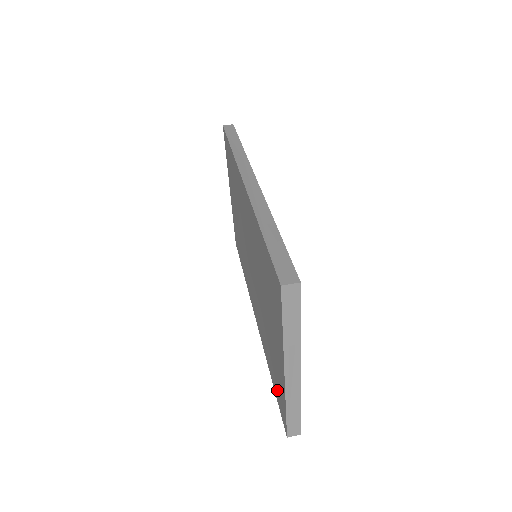
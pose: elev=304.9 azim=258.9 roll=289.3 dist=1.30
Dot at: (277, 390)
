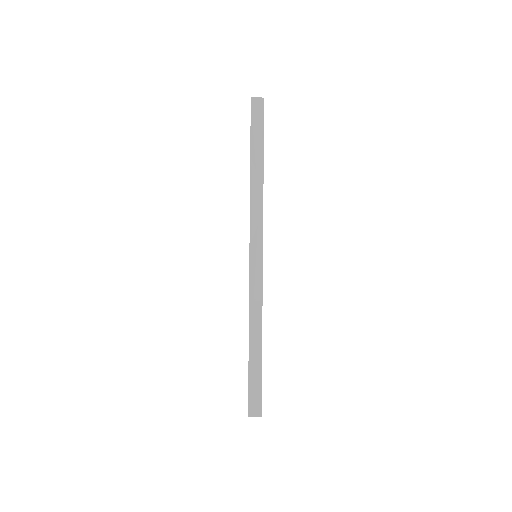
Dot at: occluded
